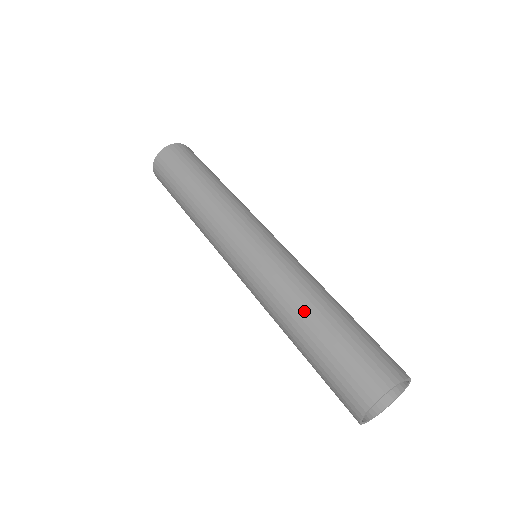
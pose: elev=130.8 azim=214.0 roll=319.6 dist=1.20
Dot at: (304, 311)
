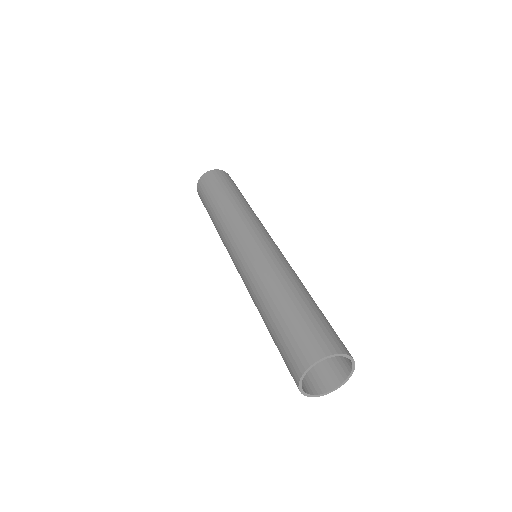
Dot at: (264, 303)
